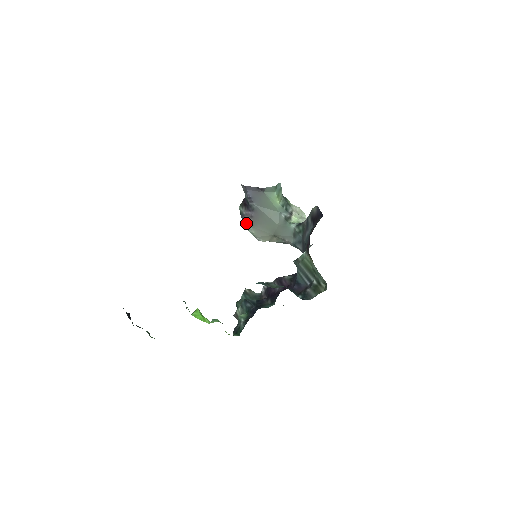
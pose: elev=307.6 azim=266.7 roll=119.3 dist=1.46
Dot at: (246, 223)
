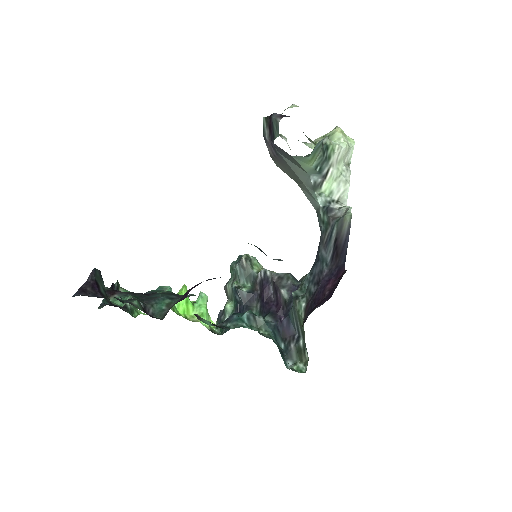
Dot at: occluded
